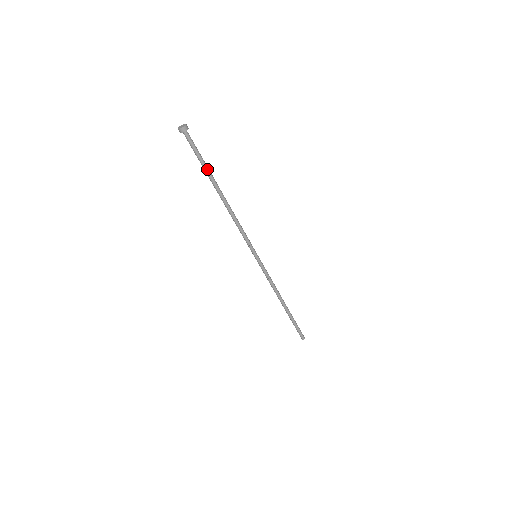
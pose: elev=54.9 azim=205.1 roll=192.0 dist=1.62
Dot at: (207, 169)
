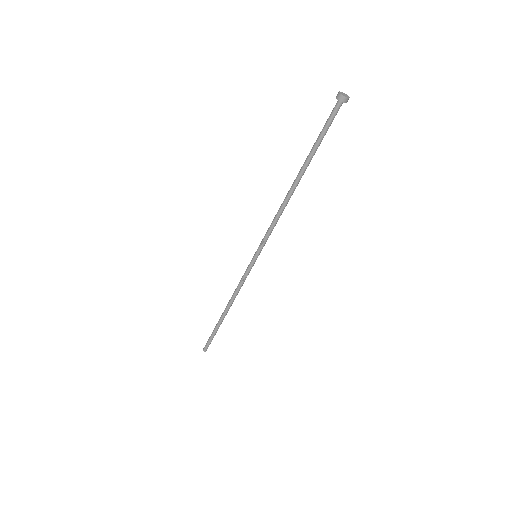
Dot at: (315, 151)
